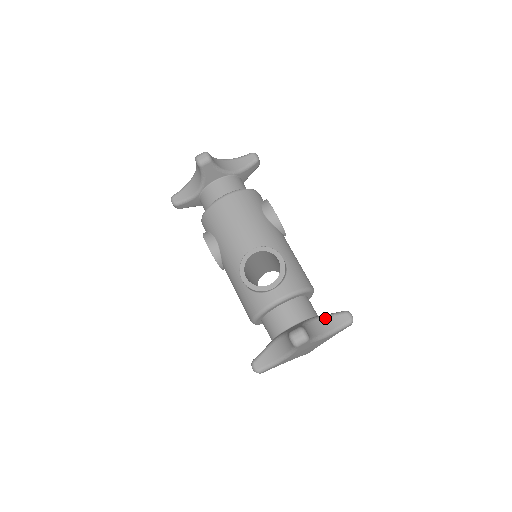
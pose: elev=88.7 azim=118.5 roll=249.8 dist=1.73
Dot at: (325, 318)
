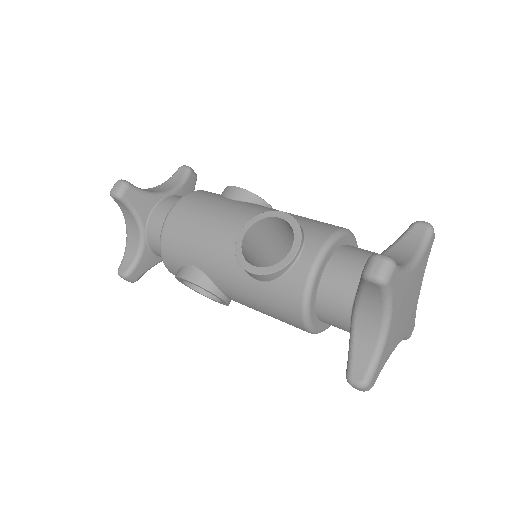
Dot at: (395, 246)
